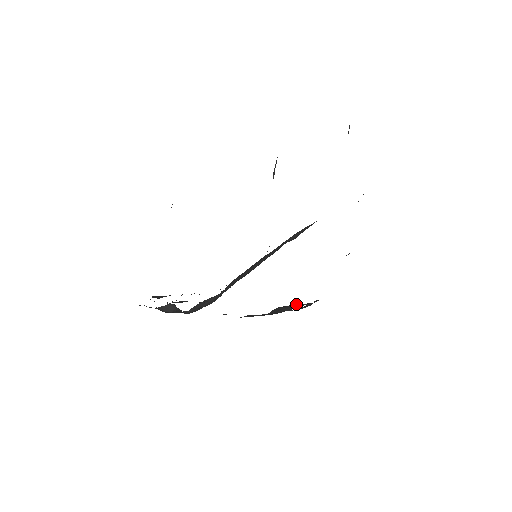
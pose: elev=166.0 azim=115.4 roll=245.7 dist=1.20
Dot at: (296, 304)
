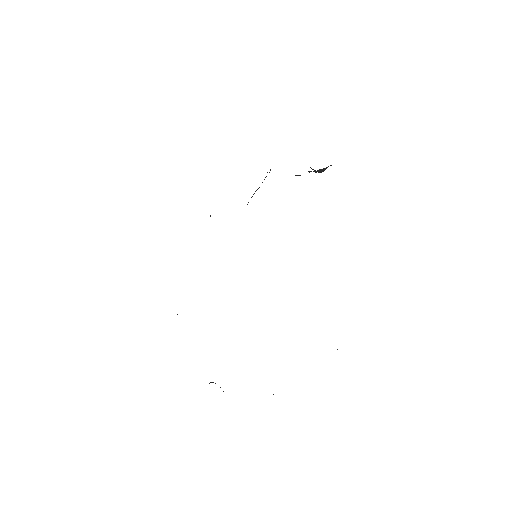
Dot at: occluded
